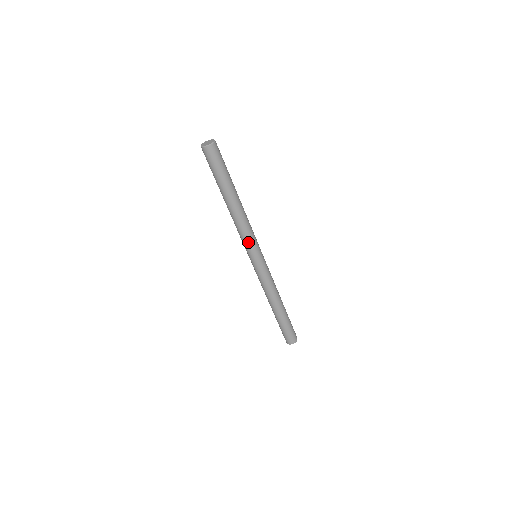
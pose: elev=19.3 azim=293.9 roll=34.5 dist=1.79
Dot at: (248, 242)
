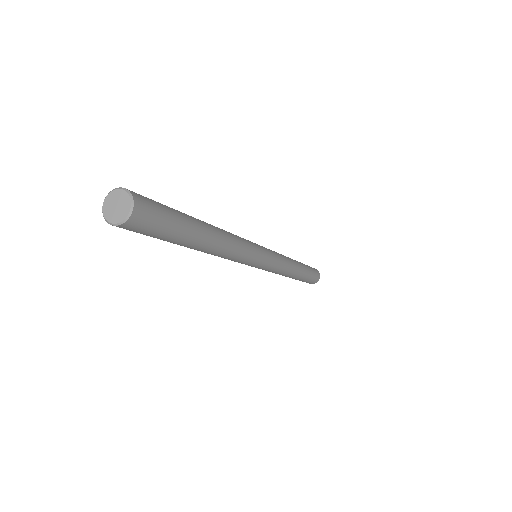
Dot at: (240, 262)
